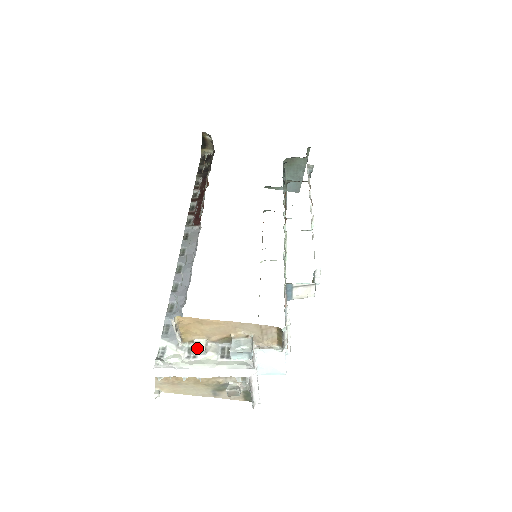
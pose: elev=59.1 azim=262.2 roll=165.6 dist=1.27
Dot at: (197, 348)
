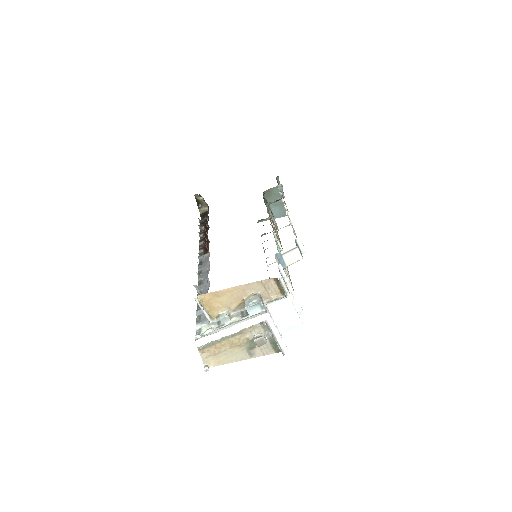
Dot at: (222, 317)
